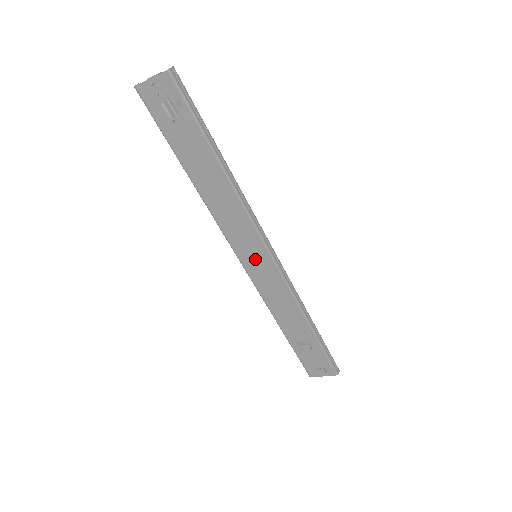
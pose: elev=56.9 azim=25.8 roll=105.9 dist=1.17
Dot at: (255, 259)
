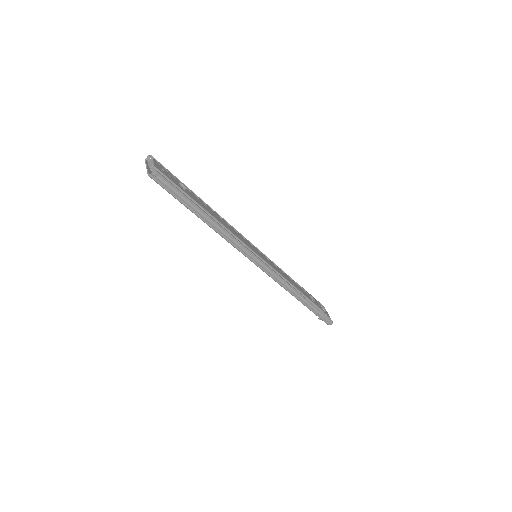
Dot at: occluded
